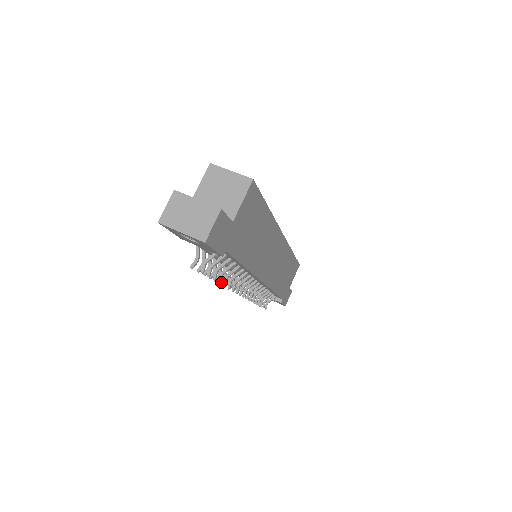
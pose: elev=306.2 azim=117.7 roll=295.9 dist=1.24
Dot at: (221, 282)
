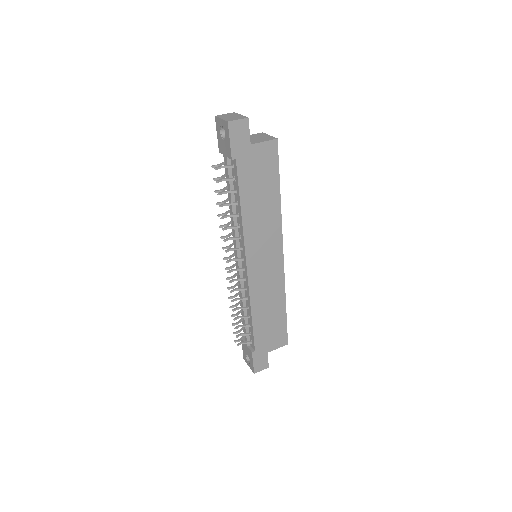
Dot at: (221, 226)
